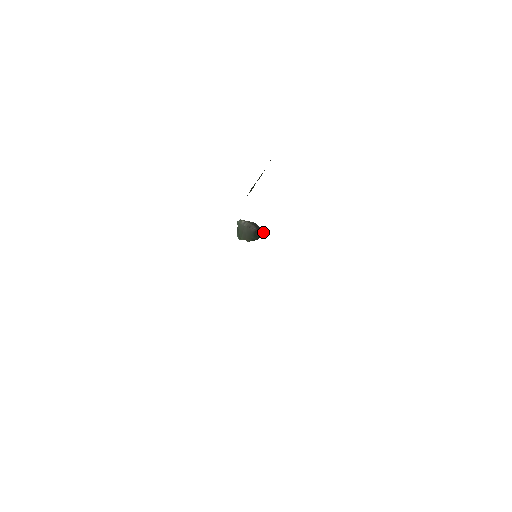
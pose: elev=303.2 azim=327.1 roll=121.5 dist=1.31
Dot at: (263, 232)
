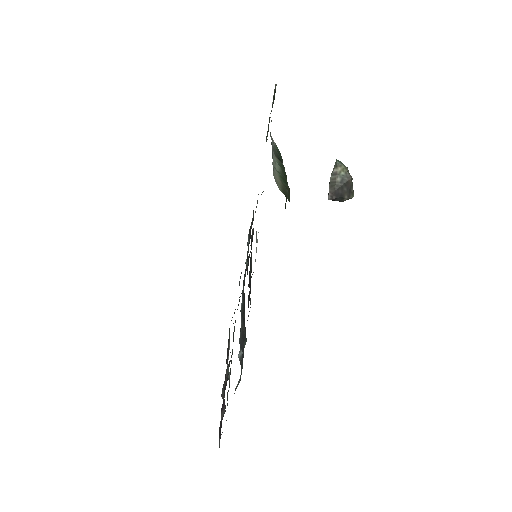
Dot at: occluded
